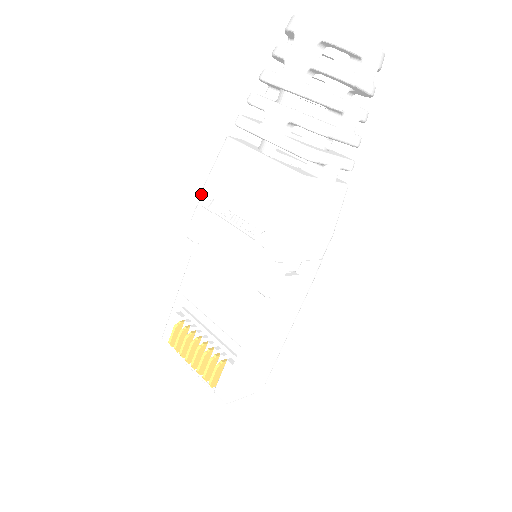
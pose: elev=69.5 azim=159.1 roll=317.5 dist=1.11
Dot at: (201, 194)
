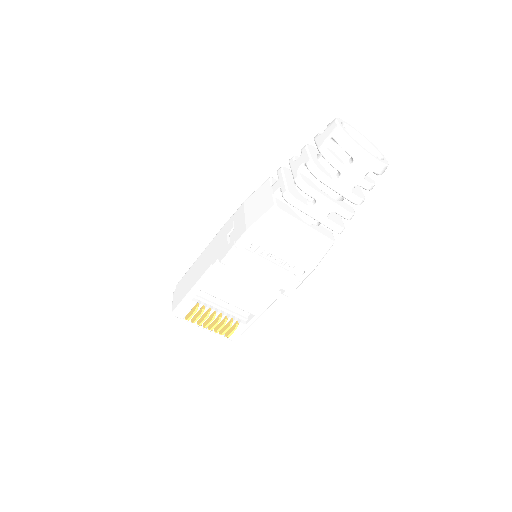
Dot at: (244, 240)
